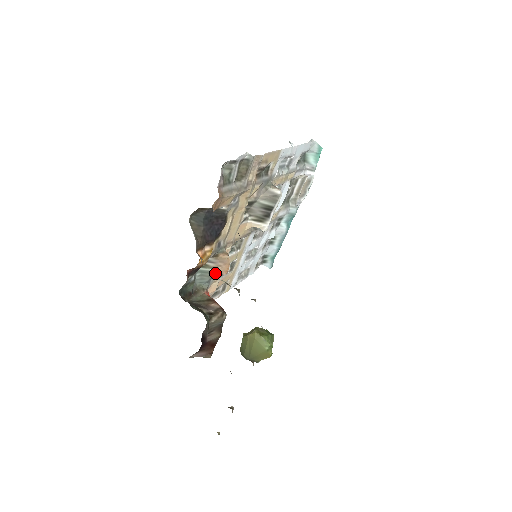
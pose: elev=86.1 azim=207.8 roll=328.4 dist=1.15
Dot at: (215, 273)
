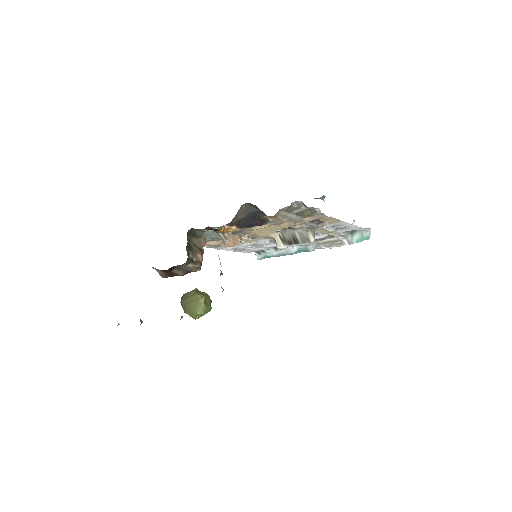
Dot at: (222, 239)
